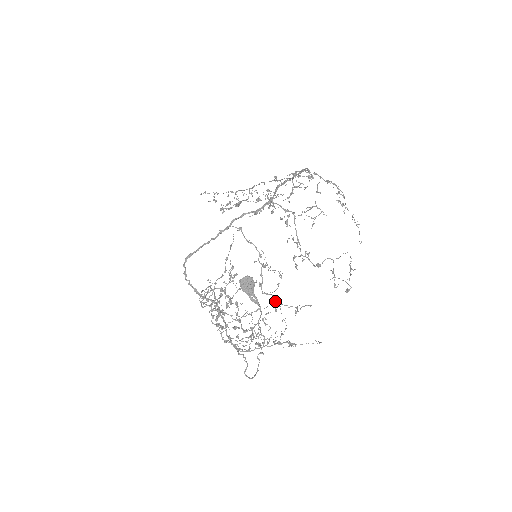
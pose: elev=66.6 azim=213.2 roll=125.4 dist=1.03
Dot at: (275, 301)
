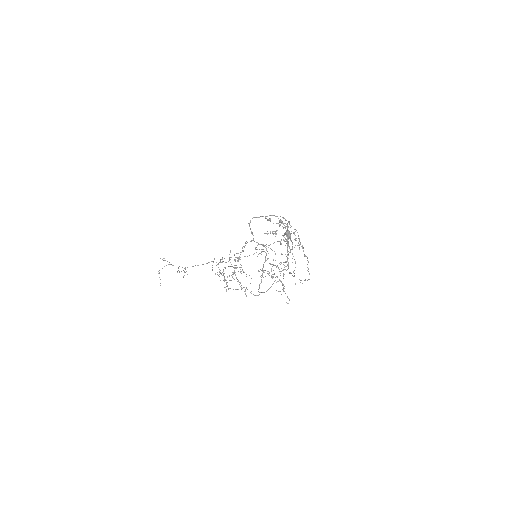
Dot at: (292, 254)
